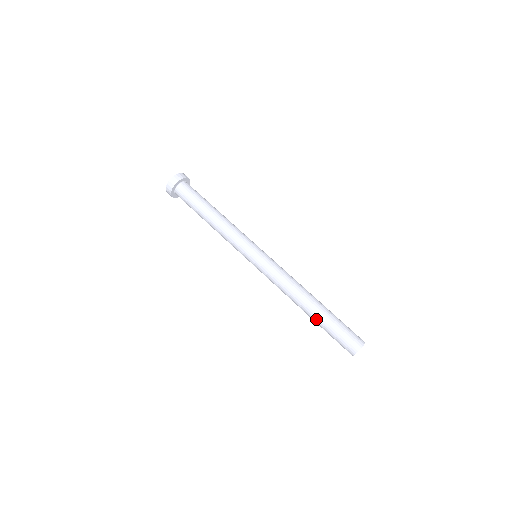
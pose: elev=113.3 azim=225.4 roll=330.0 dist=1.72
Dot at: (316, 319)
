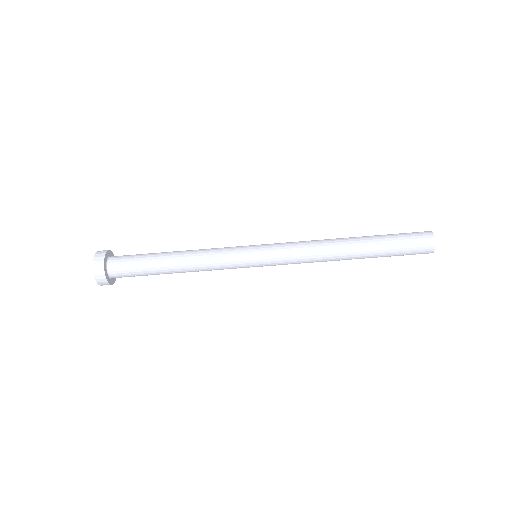
Dot at: (371, 256)
